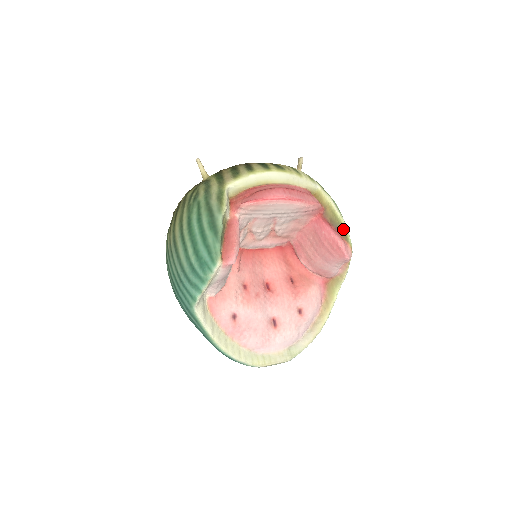
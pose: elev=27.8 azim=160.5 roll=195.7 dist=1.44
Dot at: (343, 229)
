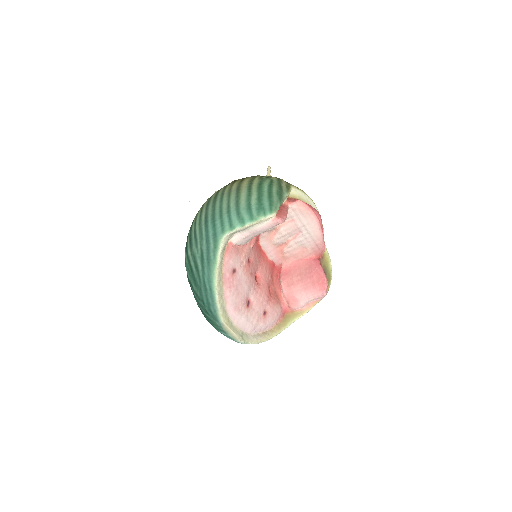
Dot at: (330, 276)
